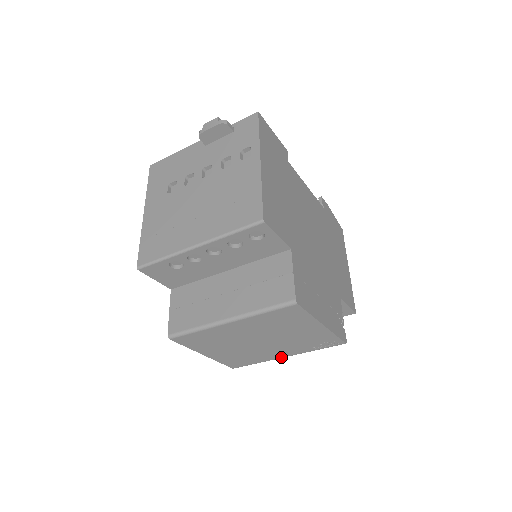
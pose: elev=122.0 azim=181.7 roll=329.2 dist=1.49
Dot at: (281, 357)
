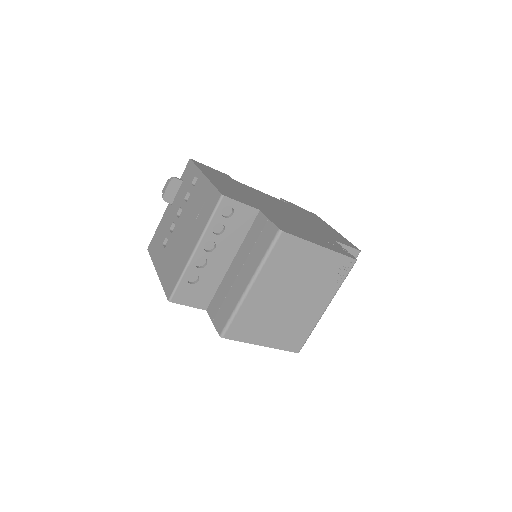
Dot at: (323, 311)
